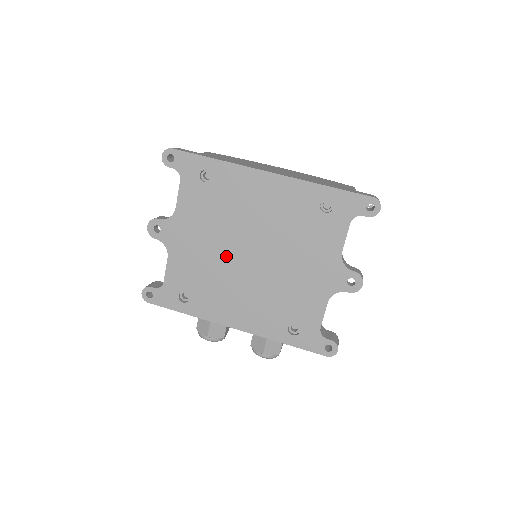
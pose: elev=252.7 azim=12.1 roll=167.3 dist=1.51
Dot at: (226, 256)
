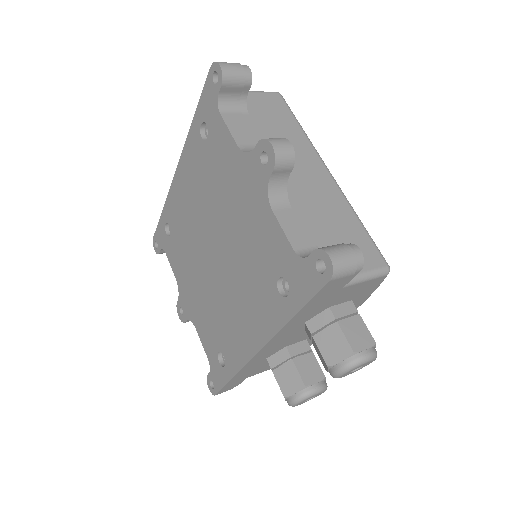
Dot at: (208, 278)
